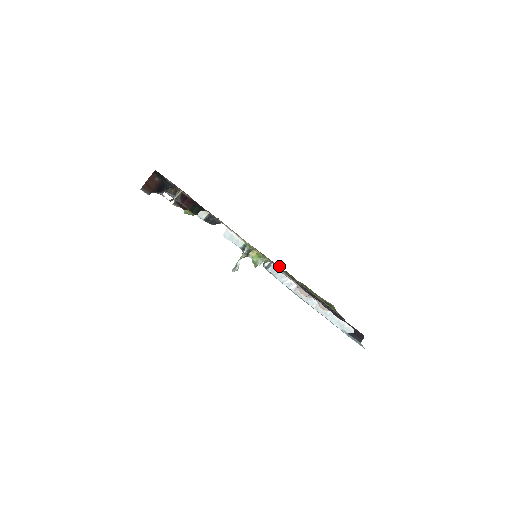
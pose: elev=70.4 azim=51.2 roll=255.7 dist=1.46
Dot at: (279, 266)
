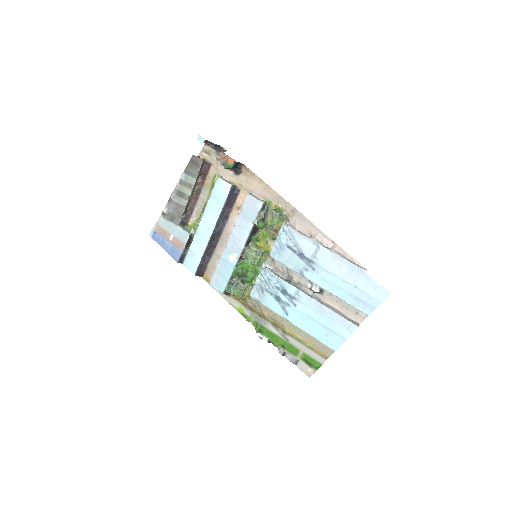
Dot at: (255, 326)
